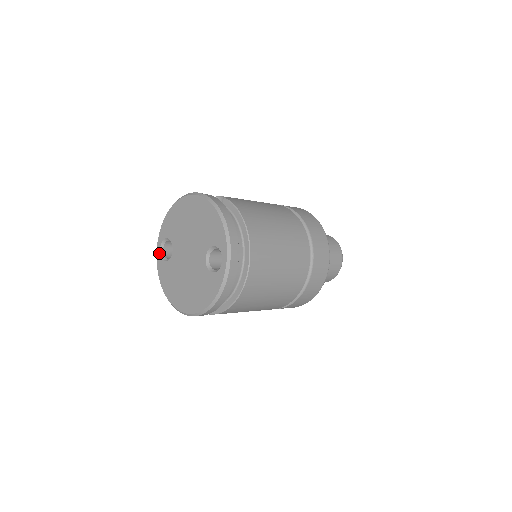
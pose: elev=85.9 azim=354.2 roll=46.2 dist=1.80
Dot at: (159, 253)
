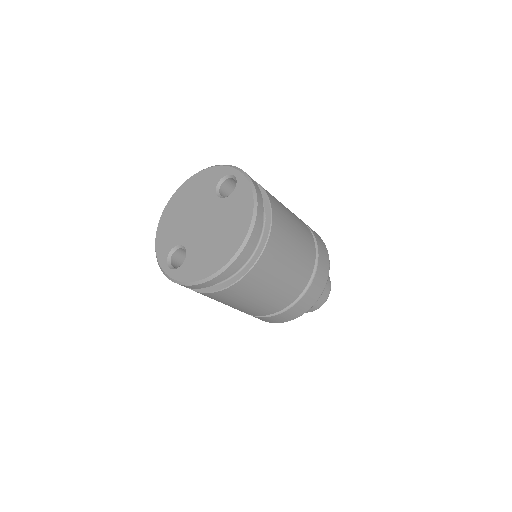
Dot at: (171, 271)
